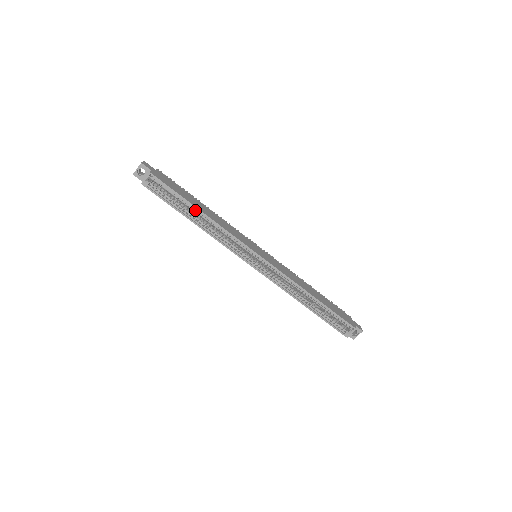
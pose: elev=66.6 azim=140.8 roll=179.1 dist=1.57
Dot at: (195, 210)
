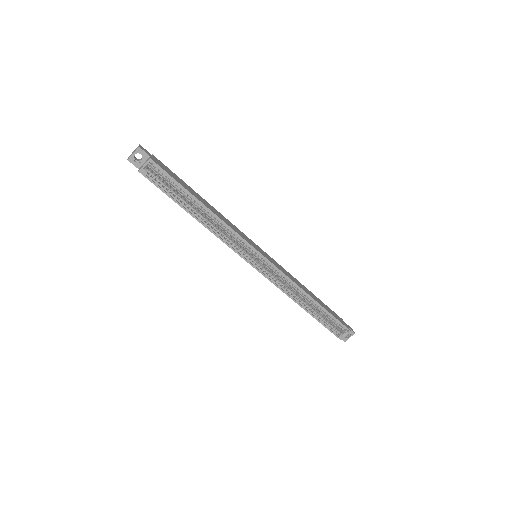
Dot at: (196, 204)
